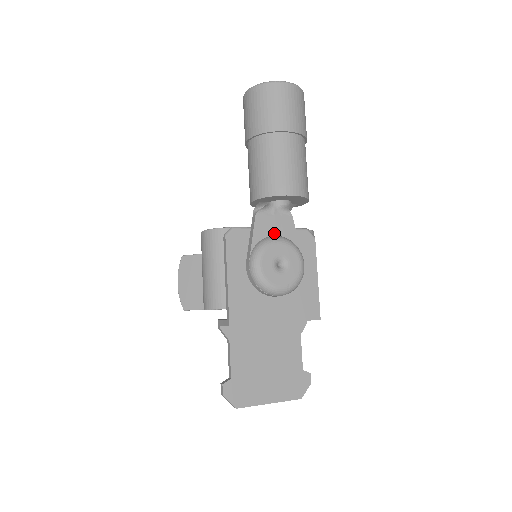
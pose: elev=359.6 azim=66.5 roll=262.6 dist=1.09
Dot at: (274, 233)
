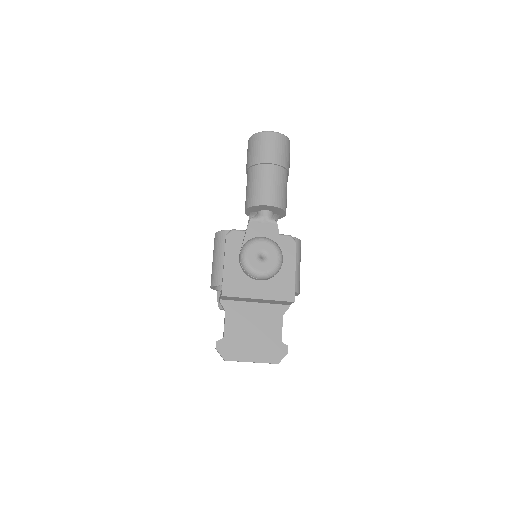
Dot at: (262, 235)
